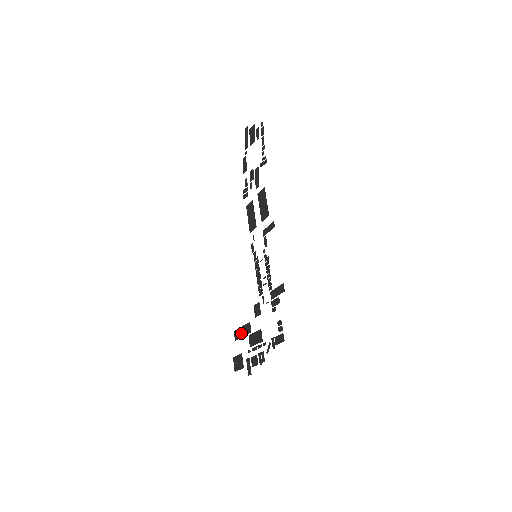
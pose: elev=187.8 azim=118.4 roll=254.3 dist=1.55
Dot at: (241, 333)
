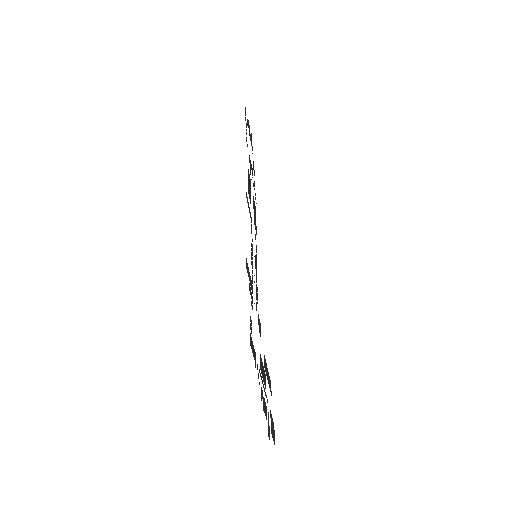
Dot at: (268, 378)
